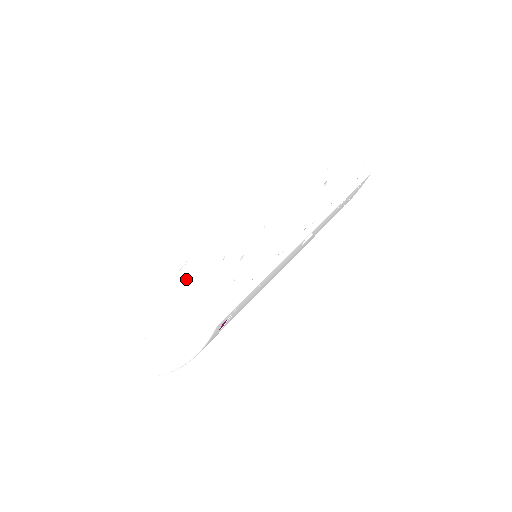
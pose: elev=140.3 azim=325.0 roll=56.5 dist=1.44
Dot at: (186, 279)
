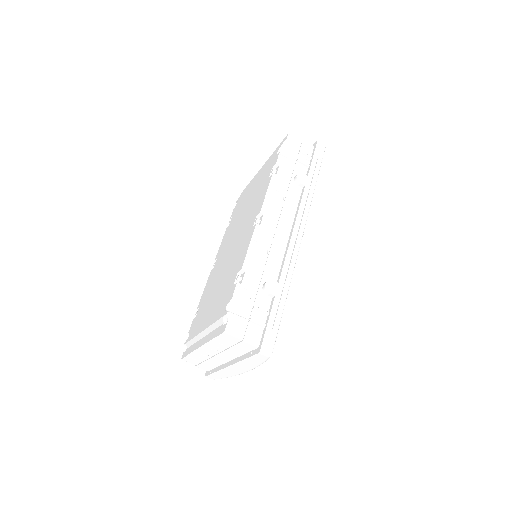
Dot at: (233, 330)
